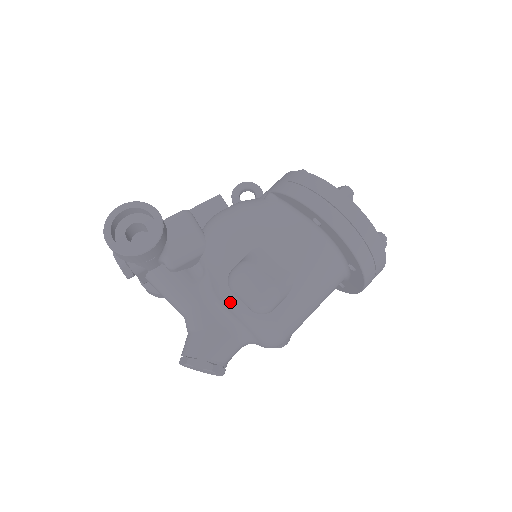
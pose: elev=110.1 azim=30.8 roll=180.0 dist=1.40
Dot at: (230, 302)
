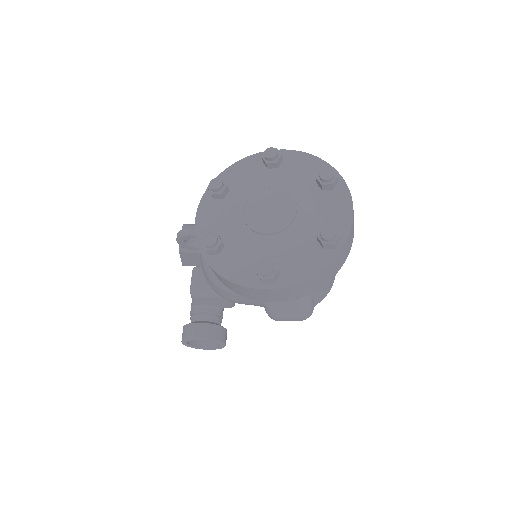
Dot at: occluded
